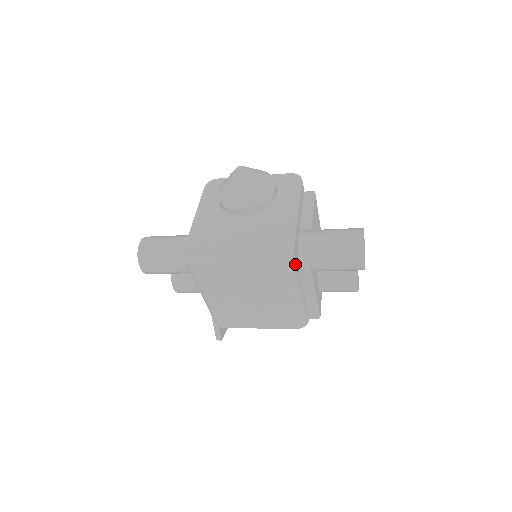
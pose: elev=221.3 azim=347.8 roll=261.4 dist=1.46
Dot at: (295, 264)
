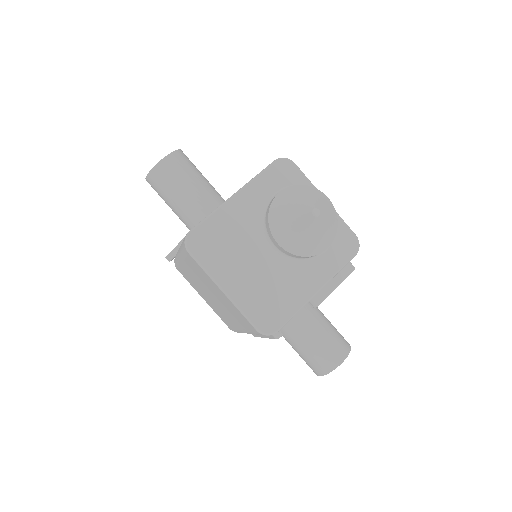
Dot at: occluded
